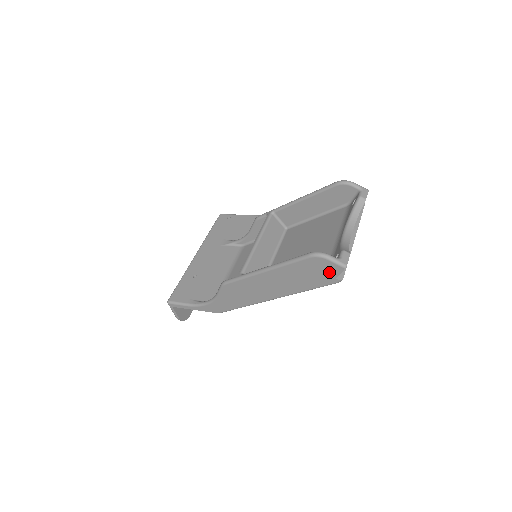
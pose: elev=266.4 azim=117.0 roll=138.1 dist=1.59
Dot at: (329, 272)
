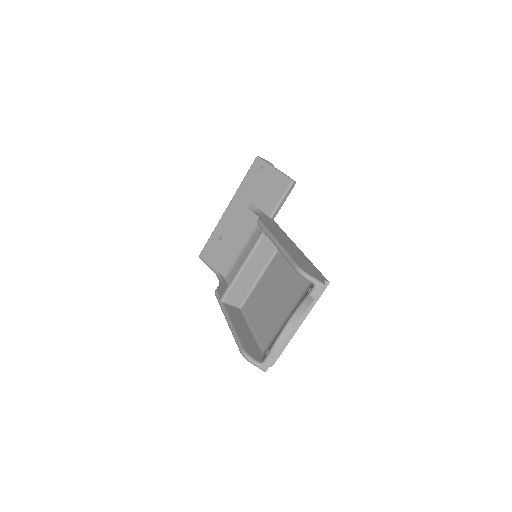
Dot at: occluded
